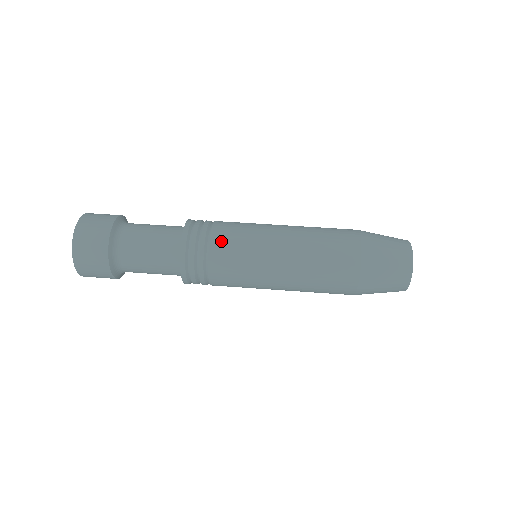
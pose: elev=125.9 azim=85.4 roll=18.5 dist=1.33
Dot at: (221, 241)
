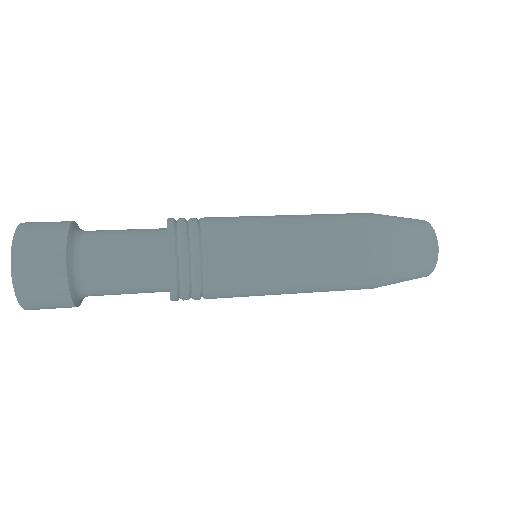
Dot at: (220, 243)
